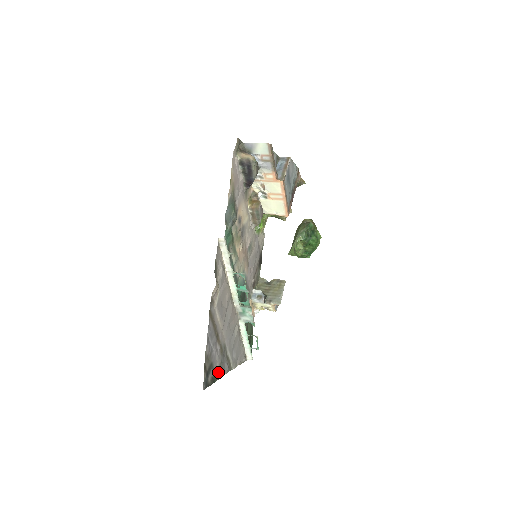
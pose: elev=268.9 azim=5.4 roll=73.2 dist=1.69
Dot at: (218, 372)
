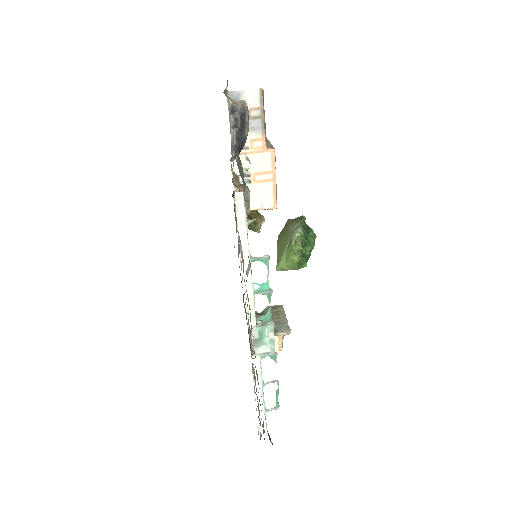
Dot at: occluded
